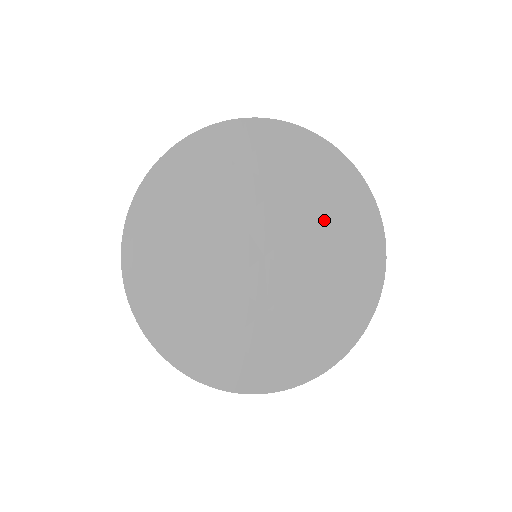
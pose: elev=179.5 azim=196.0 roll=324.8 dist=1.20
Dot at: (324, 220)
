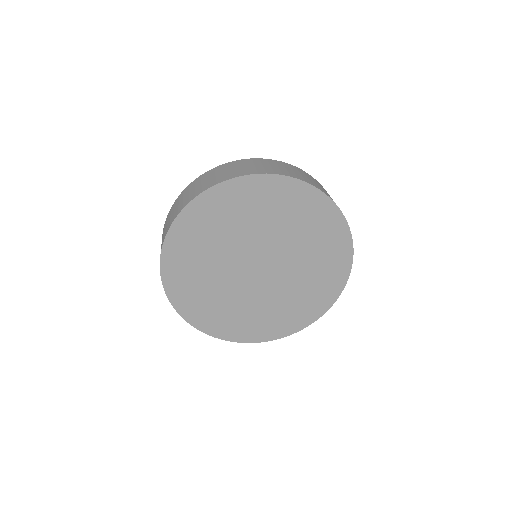
Dot at: (309, 249)
